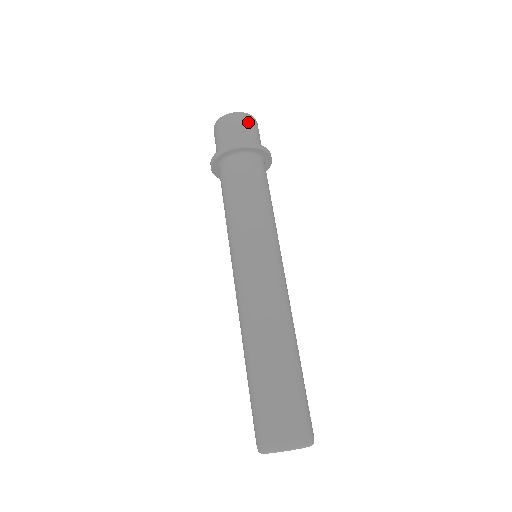
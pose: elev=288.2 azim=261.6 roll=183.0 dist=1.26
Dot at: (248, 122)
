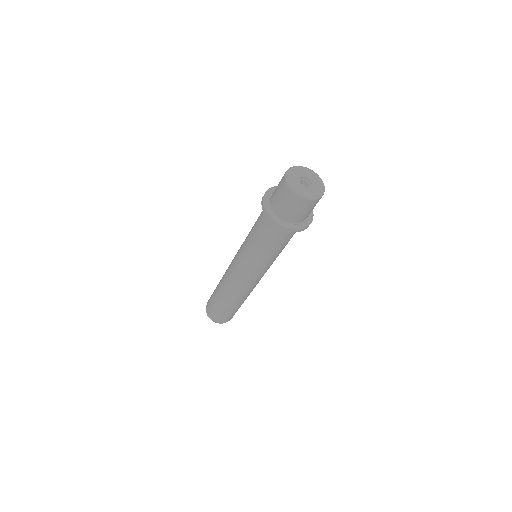
Dot at: (301, 206)
